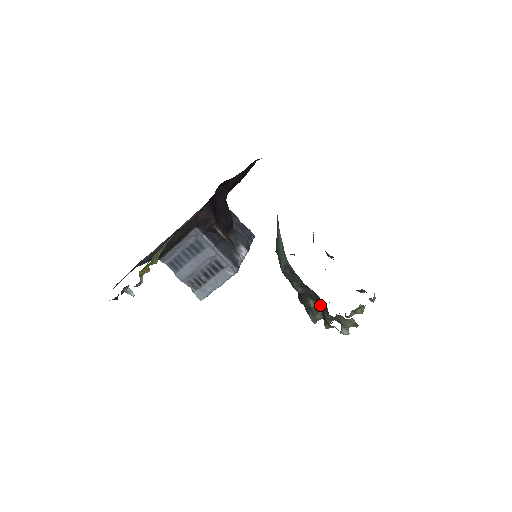
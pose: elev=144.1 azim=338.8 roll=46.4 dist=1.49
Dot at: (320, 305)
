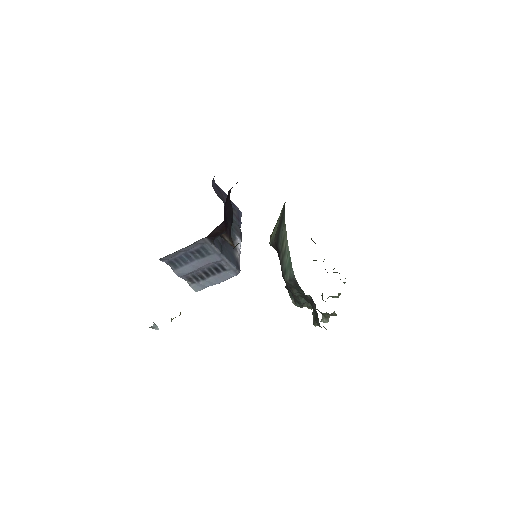
Dot at: (315, 310)
